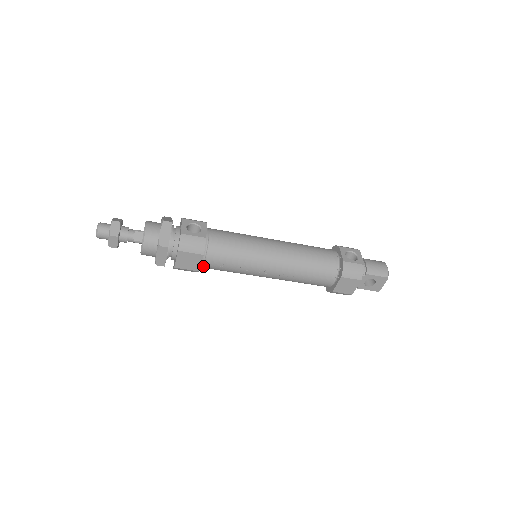
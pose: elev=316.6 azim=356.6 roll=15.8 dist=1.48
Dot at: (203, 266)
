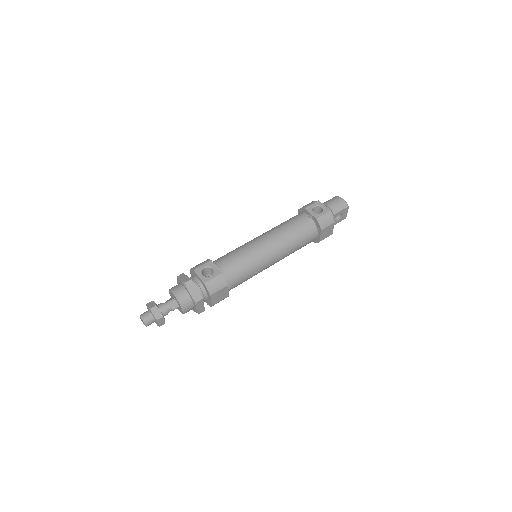
Dot at: (229, 290)
